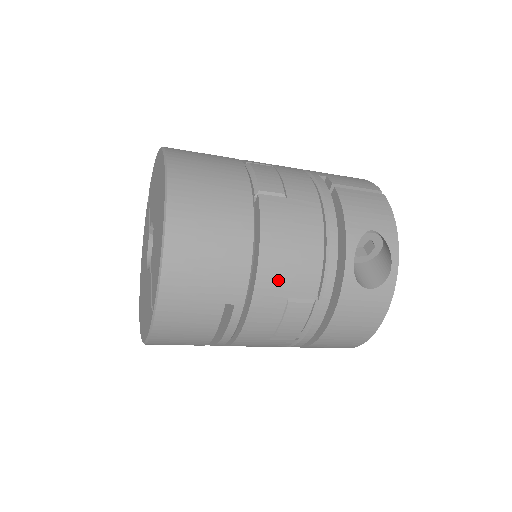
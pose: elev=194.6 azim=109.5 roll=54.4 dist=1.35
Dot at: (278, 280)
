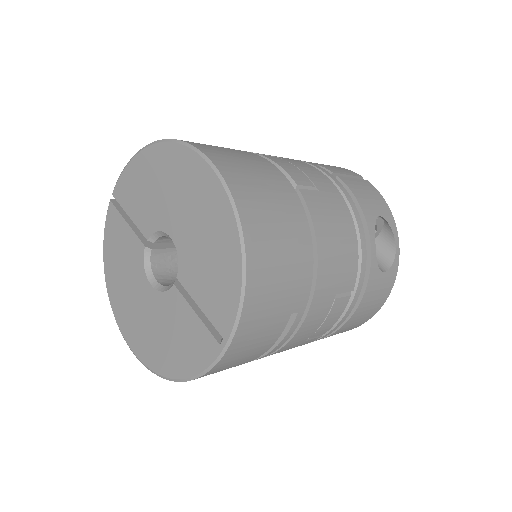
Dot at: (331, 278)
